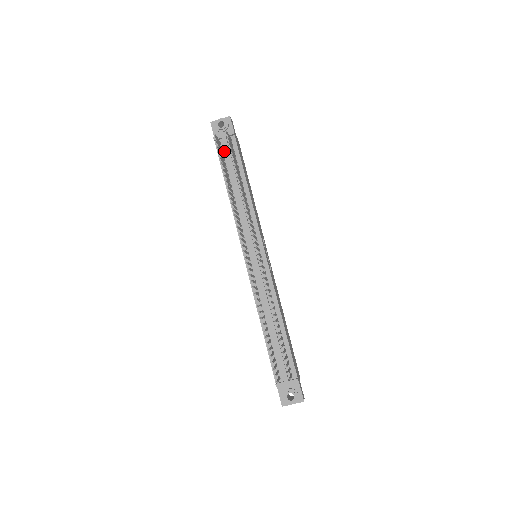
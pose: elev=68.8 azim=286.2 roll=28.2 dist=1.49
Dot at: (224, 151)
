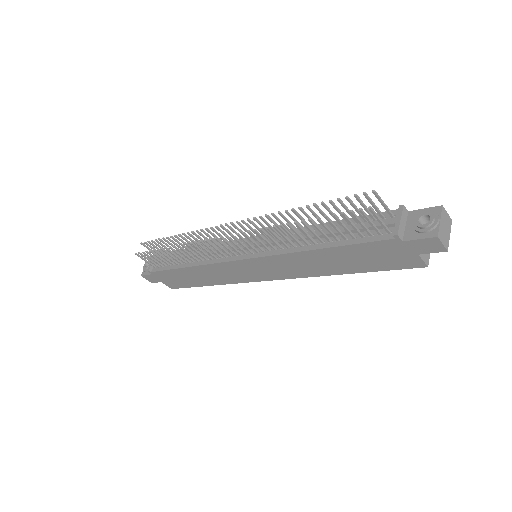
Dot at: (162, 265)
